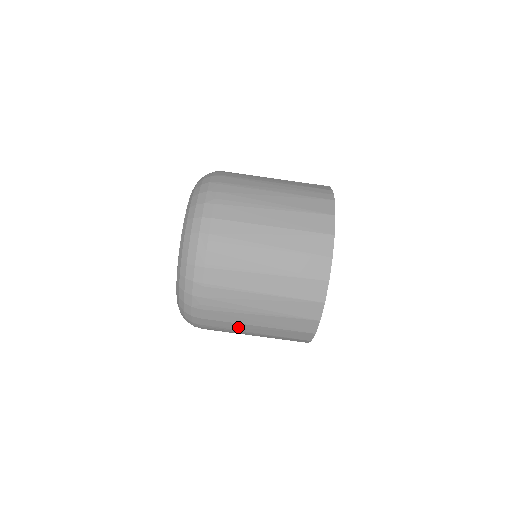
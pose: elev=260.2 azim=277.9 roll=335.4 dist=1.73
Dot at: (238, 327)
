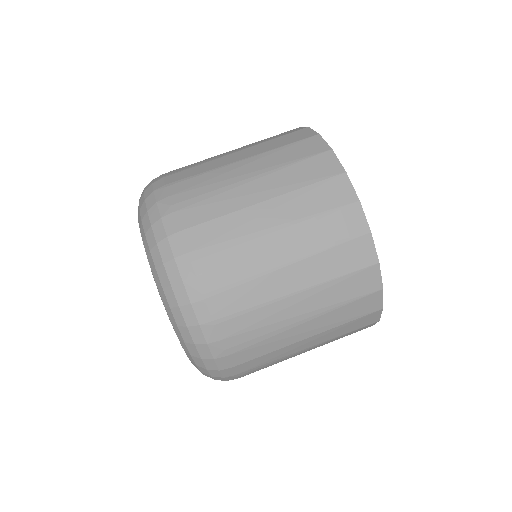
Dot at: (241, 224)
